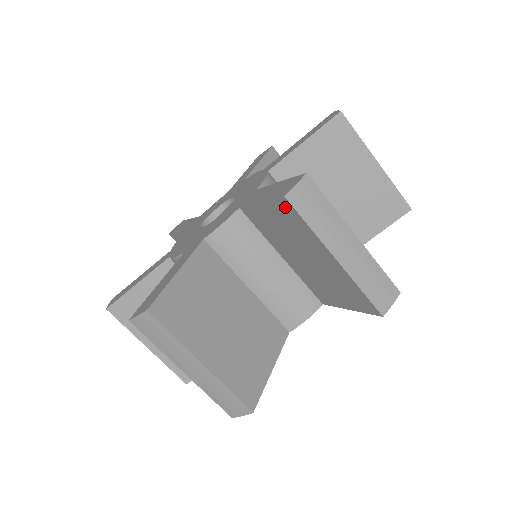
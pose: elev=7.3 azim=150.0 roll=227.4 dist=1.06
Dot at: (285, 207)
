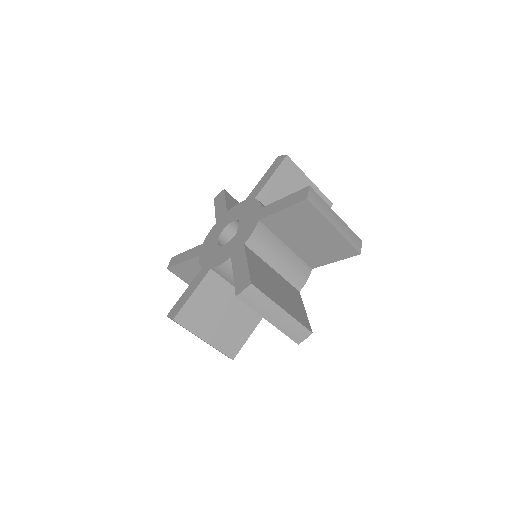
Dot at: (305, 206)
